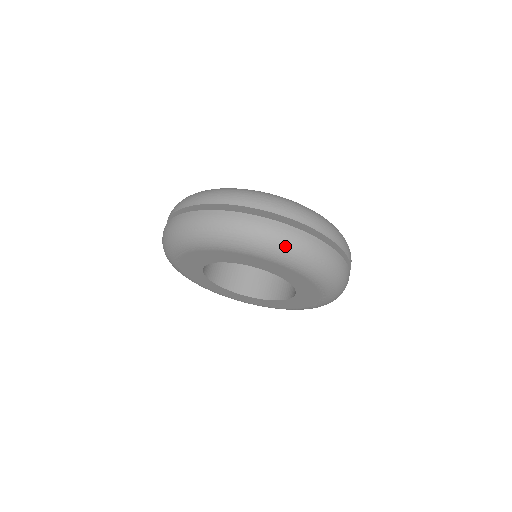
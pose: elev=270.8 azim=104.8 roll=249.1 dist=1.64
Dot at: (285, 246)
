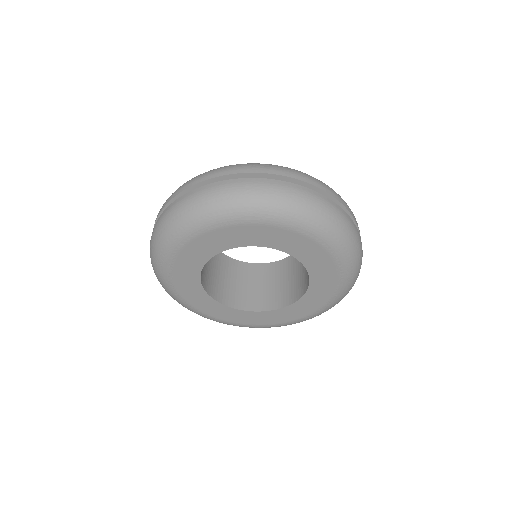
Dot at: (298, 205)
